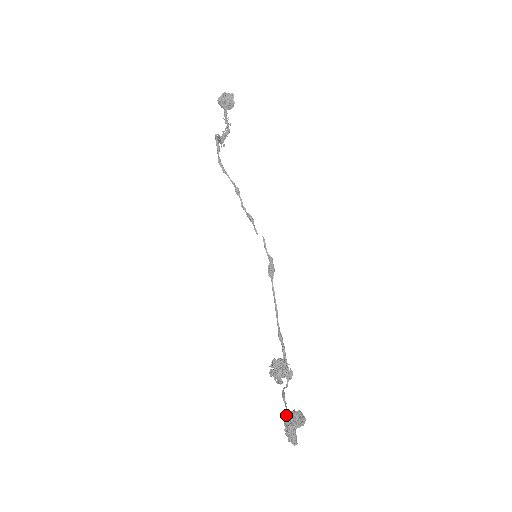
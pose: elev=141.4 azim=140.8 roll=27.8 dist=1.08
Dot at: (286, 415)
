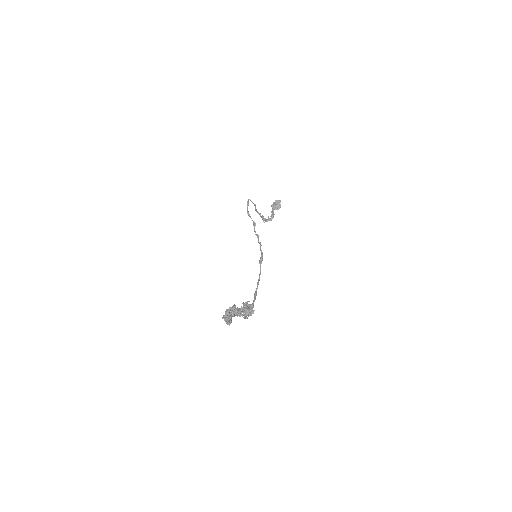
Dot at: (229, 309)
